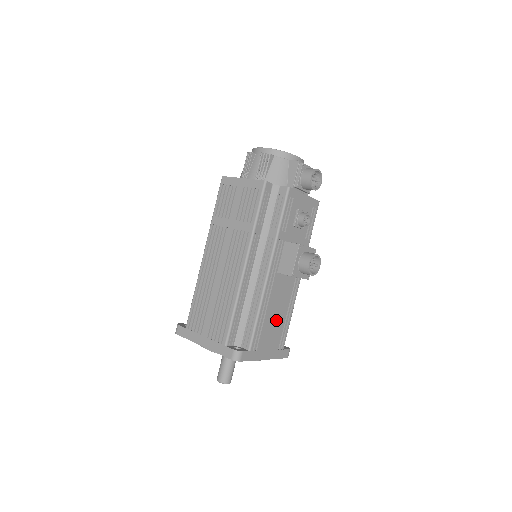
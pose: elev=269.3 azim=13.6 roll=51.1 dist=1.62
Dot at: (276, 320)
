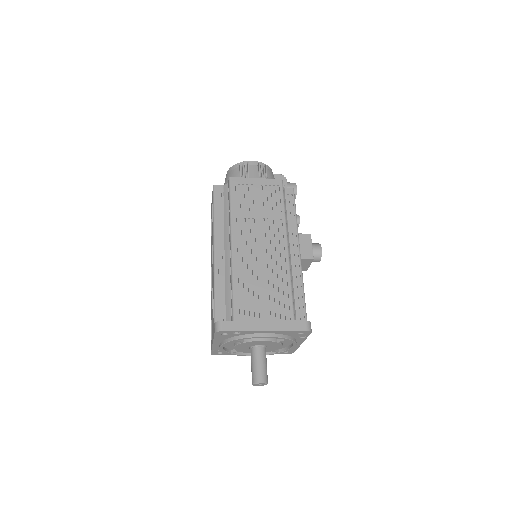
Dot at: occluded
